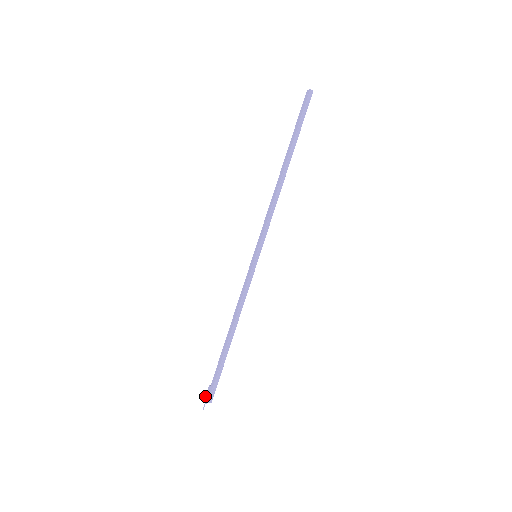
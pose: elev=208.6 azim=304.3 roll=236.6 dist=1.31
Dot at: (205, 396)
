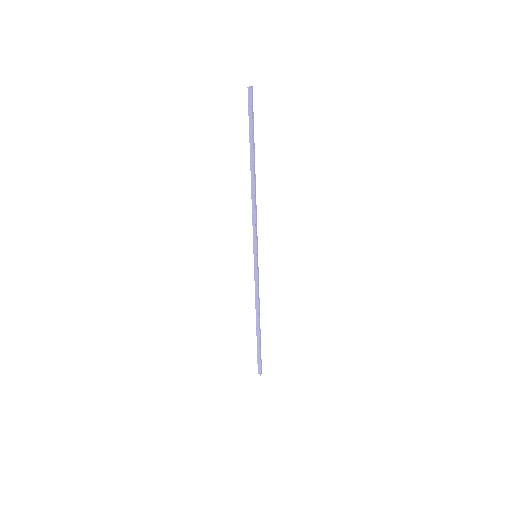
Dot at: occluded
